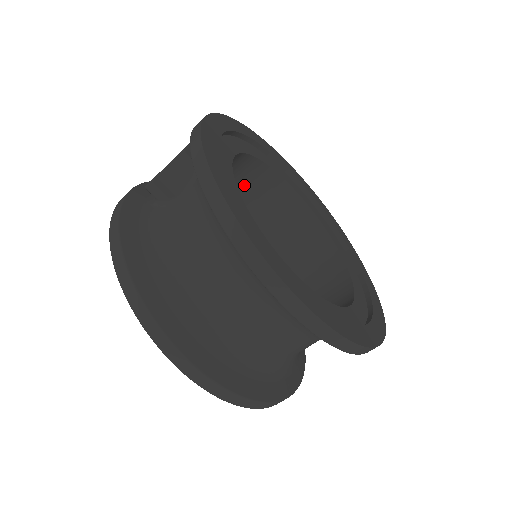
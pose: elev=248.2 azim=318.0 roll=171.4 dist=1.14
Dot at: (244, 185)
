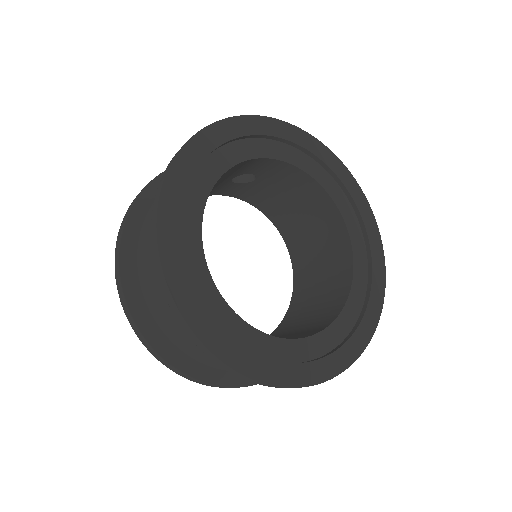
Dot at: (310, 207)
